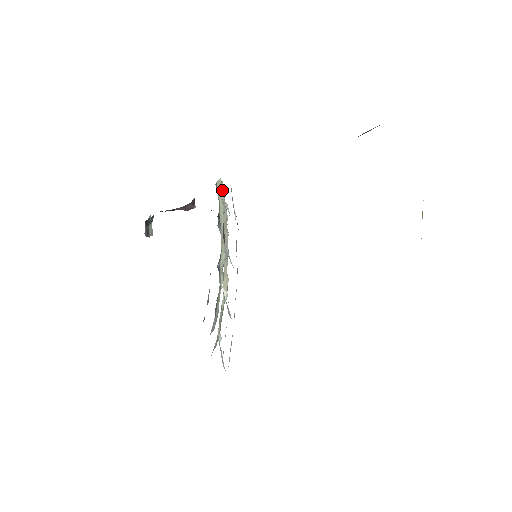
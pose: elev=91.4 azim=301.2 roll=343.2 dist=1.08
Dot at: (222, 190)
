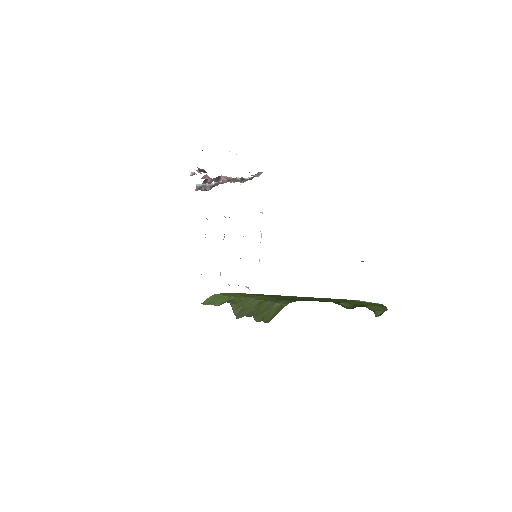
Dot at: occluded
